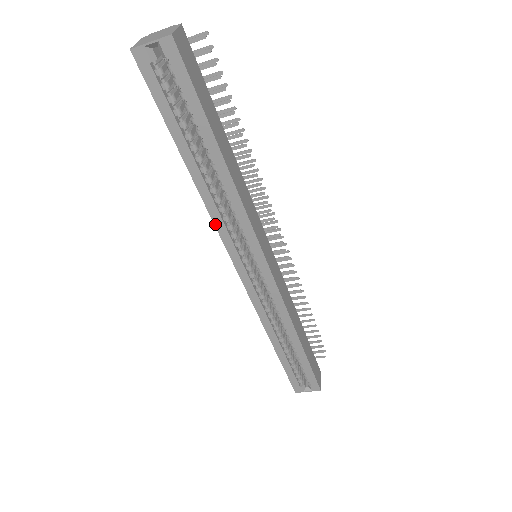
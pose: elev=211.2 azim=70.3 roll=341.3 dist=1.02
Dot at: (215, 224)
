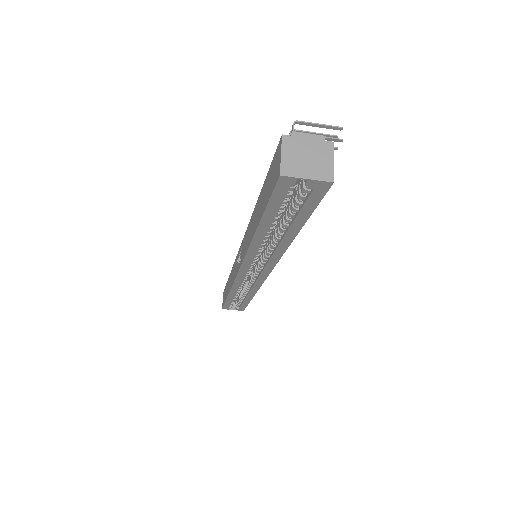
Dot at: (247, 254)
